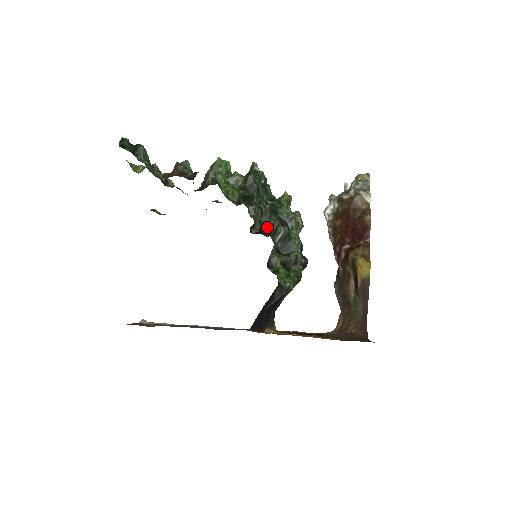
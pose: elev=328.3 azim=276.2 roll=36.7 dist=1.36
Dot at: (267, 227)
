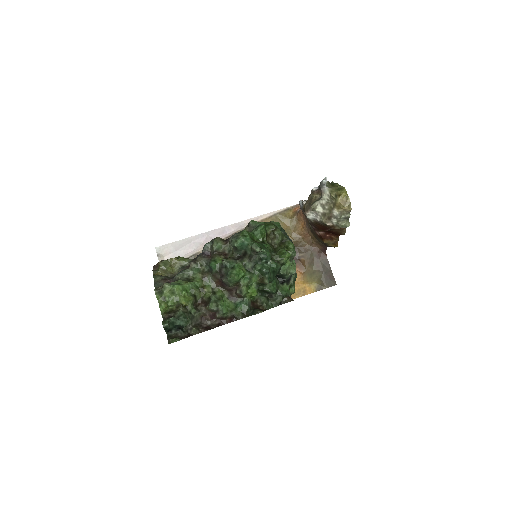
Dot at: occluded
